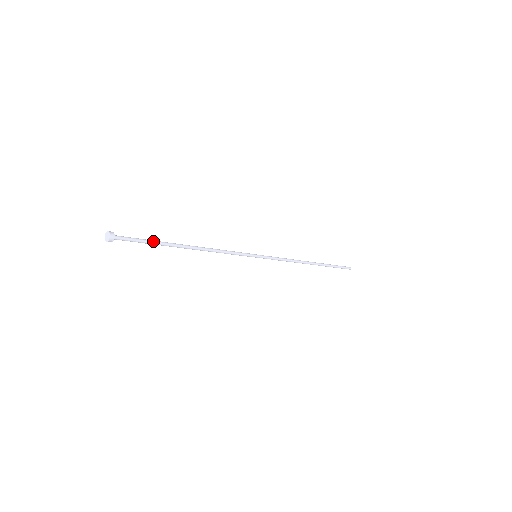
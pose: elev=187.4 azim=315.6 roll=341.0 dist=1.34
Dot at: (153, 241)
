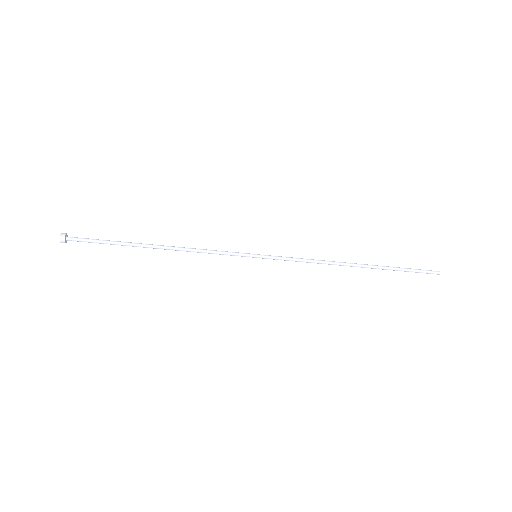
Dot at: (111, 241)
